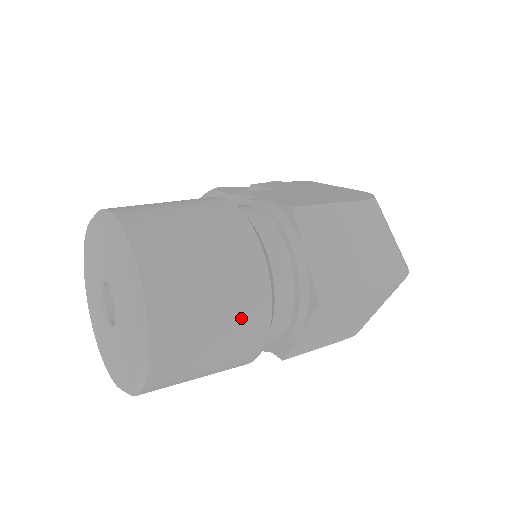
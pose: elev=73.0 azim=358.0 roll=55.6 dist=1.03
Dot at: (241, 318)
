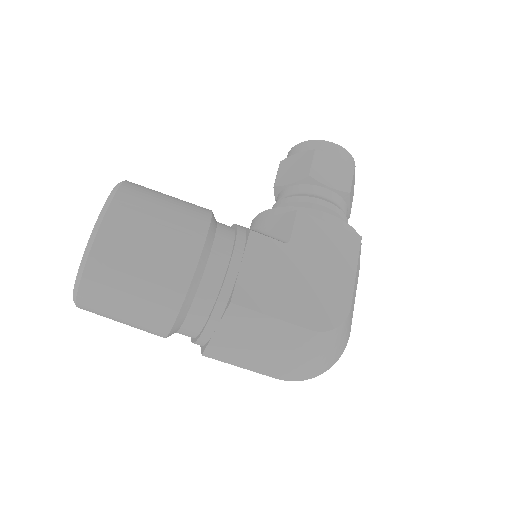
Dot at: (142, 328)
